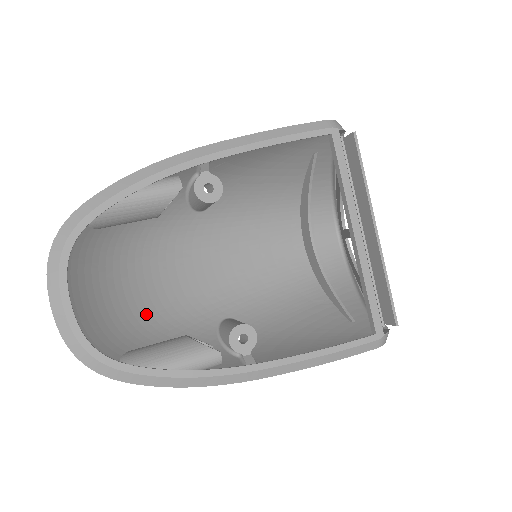
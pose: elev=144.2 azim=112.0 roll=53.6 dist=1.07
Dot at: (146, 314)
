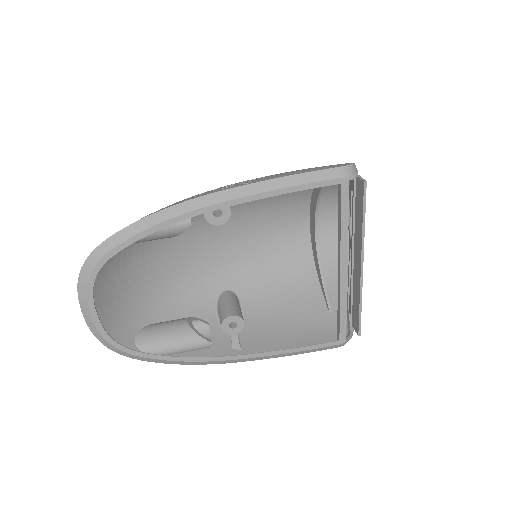
Dot at: (159, 291)
